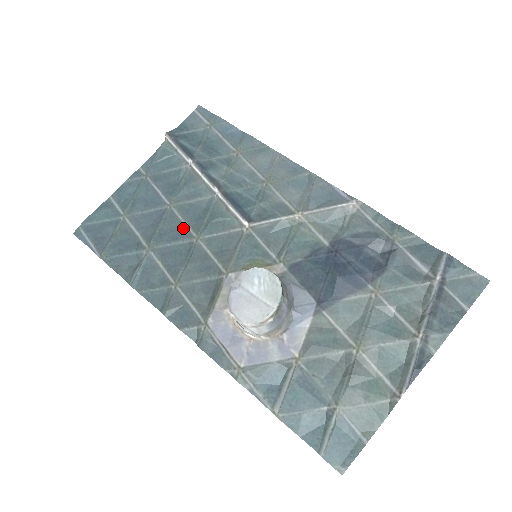
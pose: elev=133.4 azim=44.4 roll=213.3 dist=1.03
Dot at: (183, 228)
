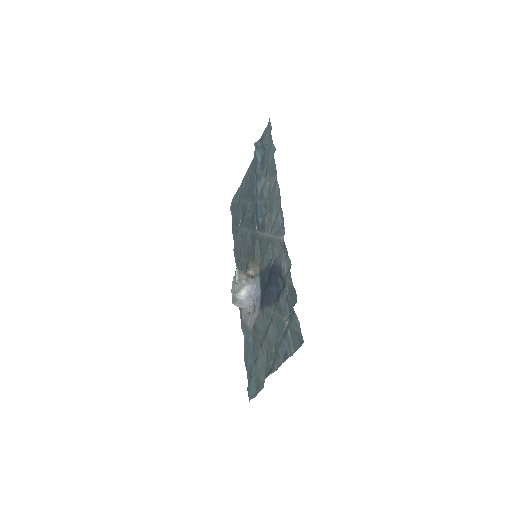
Dot at: (249, 220)
